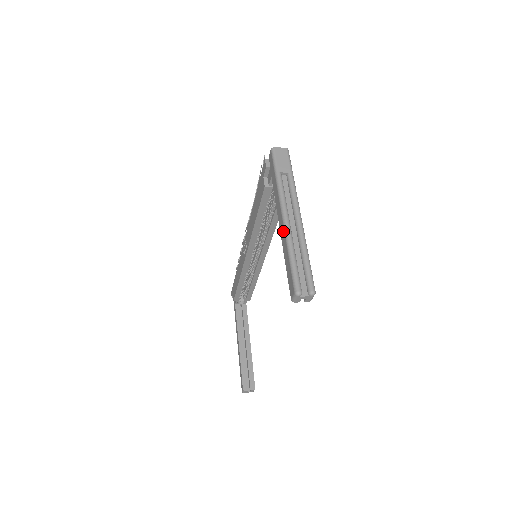
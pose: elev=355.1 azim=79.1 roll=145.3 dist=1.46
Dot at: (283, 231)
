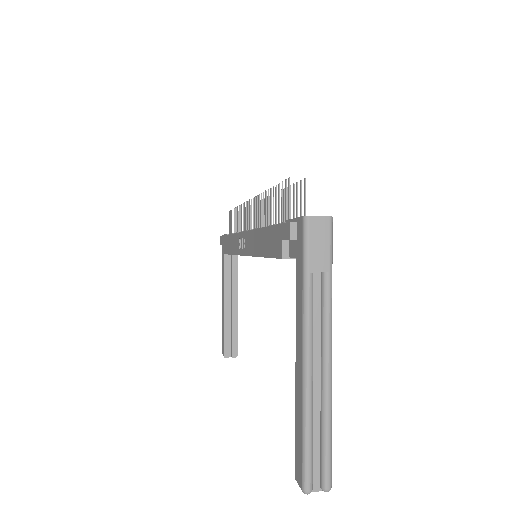
Dot at: (300, 381)
